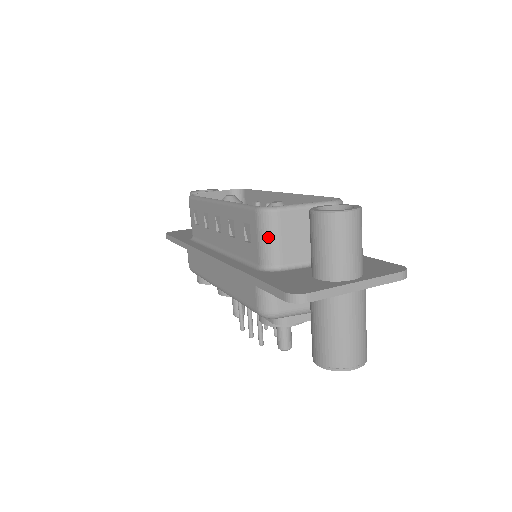
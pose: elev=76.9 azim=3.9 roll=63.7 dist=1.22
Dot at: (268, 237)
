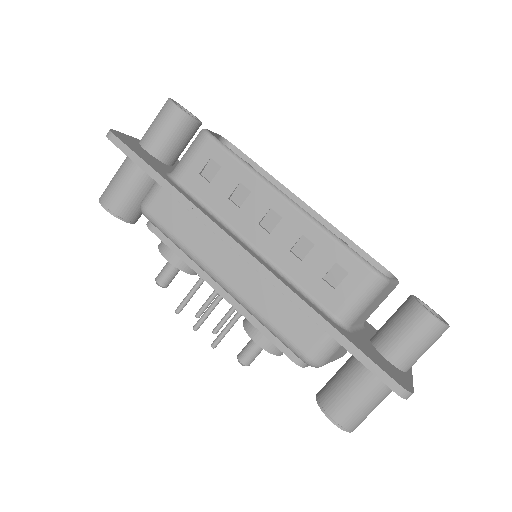
Dot at: (366, 300)
